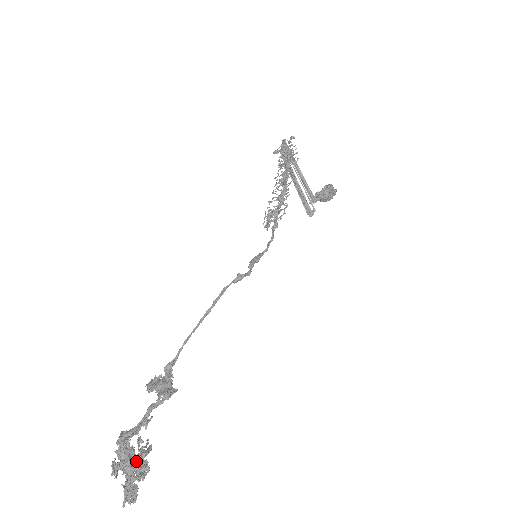
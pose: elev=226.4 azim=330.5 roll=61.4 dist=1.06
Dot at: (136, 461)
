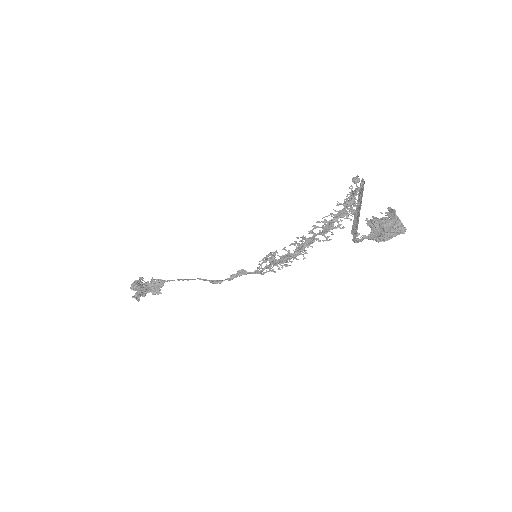
Dot at: occluded
